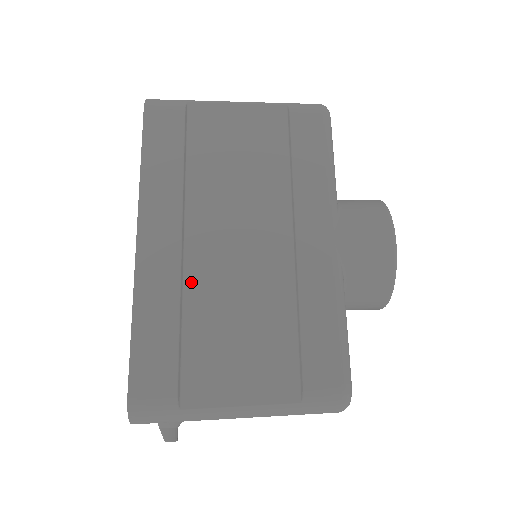
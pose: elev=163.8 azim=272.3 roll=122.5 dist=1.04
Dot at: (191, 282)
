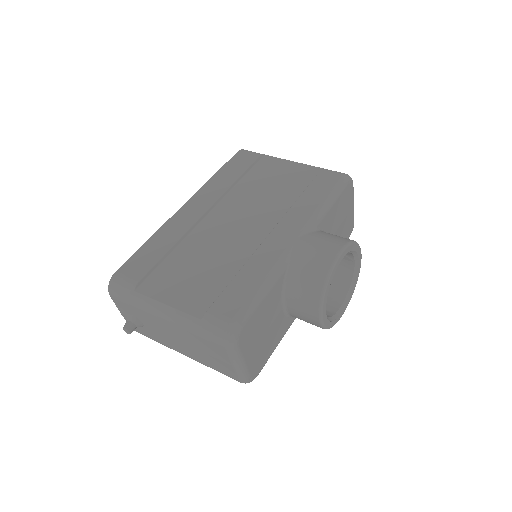
Dot at: (194, 234)
